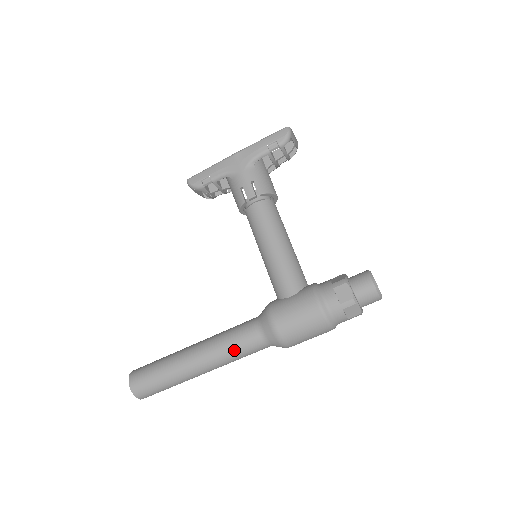
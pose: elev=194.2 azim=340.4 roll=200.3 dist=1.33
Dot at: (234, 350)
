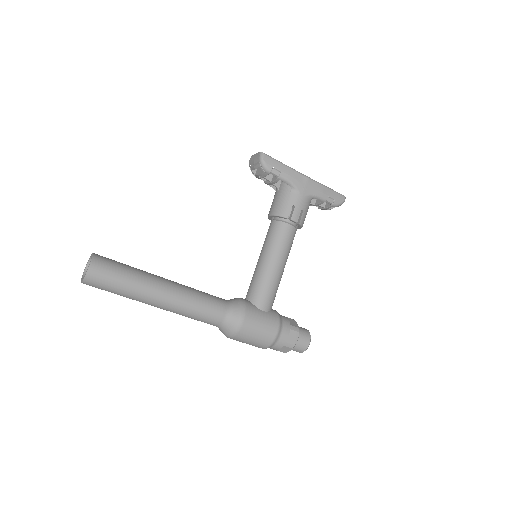
Dot at: (198, 313)
